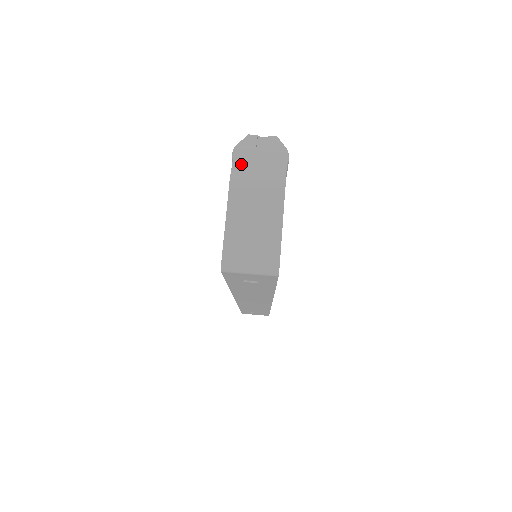
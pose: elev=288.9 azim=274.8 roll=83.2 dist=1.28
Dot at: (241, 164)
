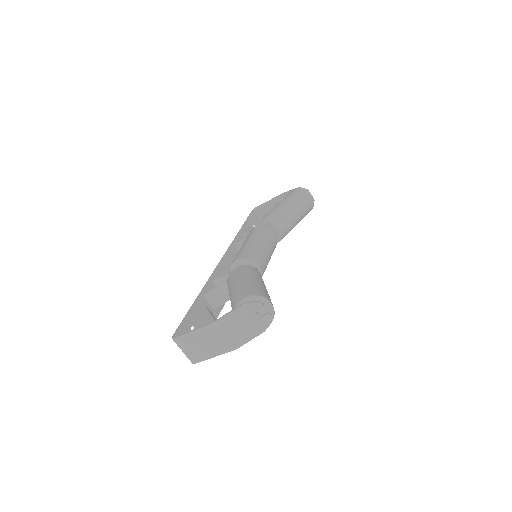
Dot at: (232, 318)
